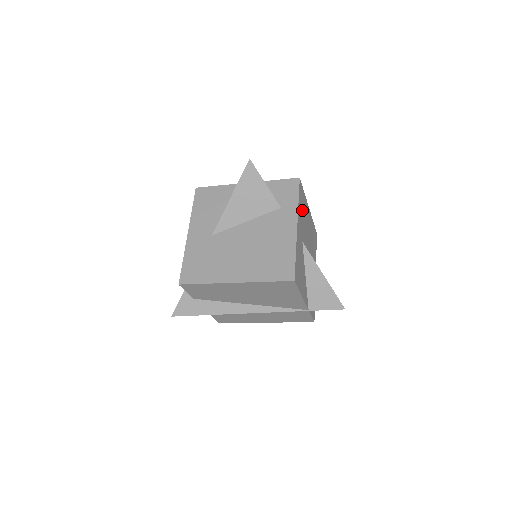
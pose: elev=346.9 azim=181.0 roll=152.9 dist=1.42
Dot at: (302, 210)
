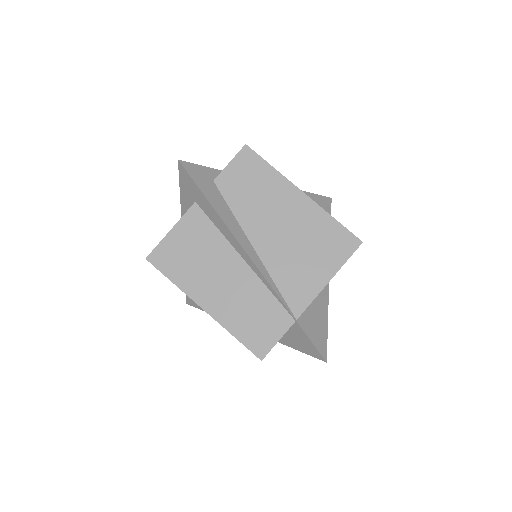
Dot at: occluded
